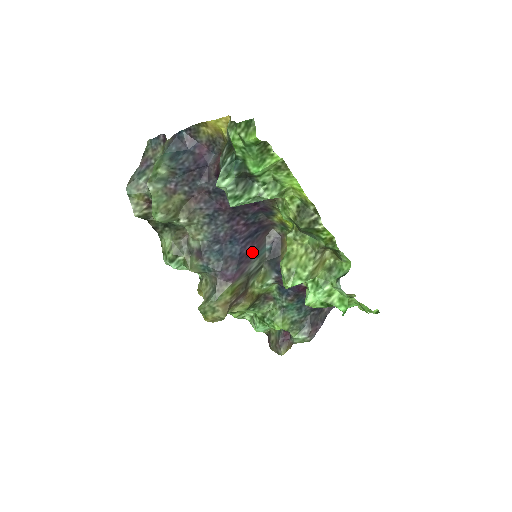
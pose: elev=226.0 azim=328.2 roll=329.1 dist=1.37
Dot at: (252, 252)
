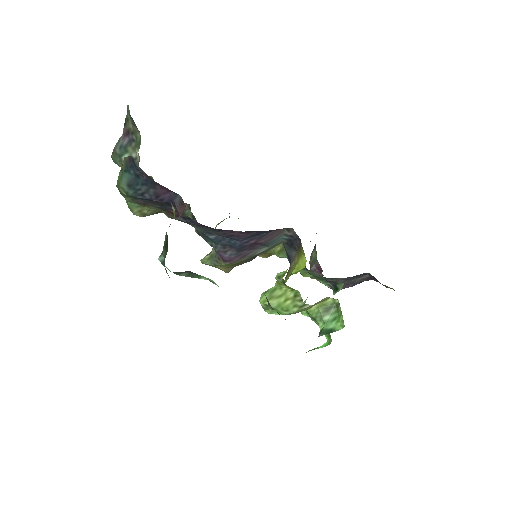
Dot at: (258, 244)
